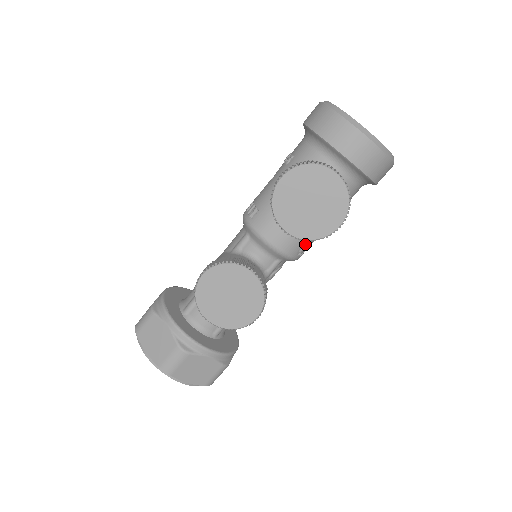
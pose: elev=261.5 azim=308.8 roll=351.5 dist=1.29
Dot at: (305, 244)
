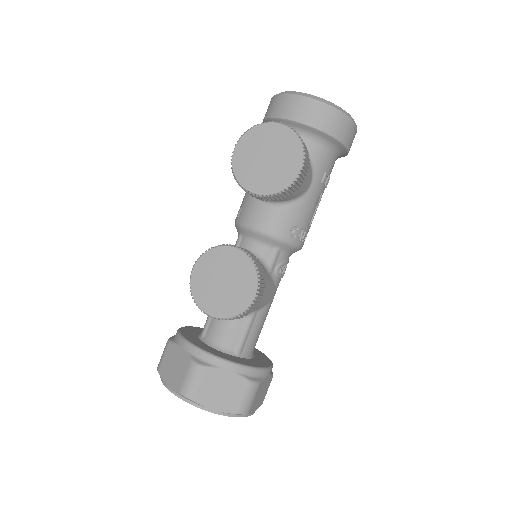
Dot at: (295, 223)
